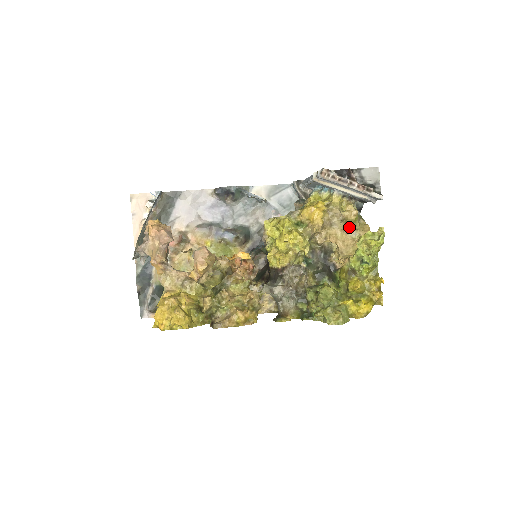
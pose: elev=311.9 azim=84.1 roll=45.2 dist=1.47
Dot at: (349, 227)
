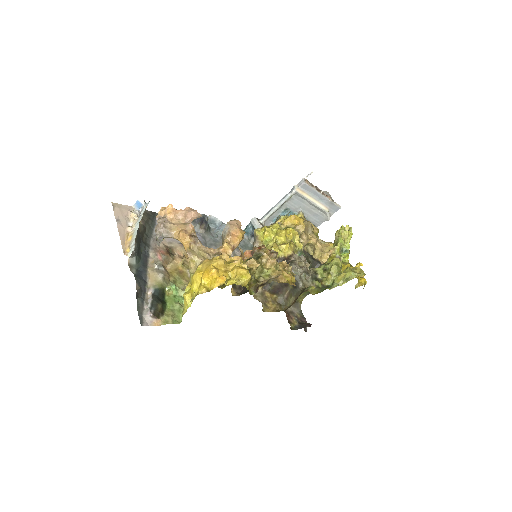
Dot at: (317, 237)
